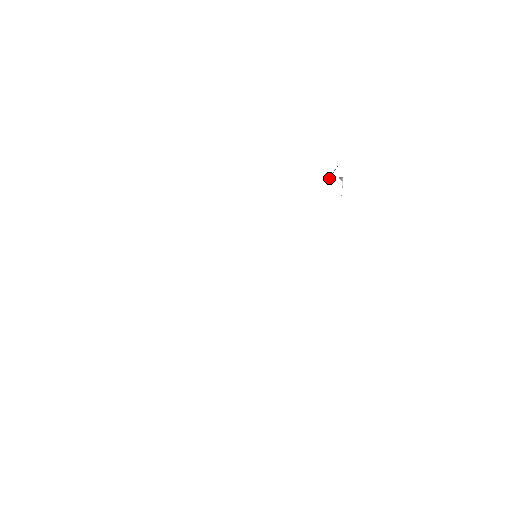
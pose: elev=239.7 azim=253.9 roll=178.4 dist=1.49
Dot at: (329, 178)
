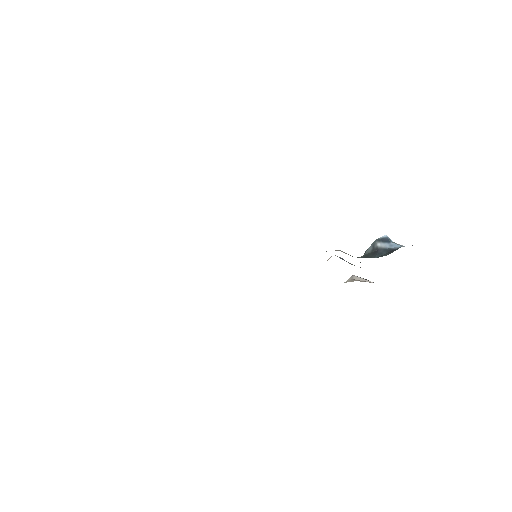
Dot at: (378, 246)
